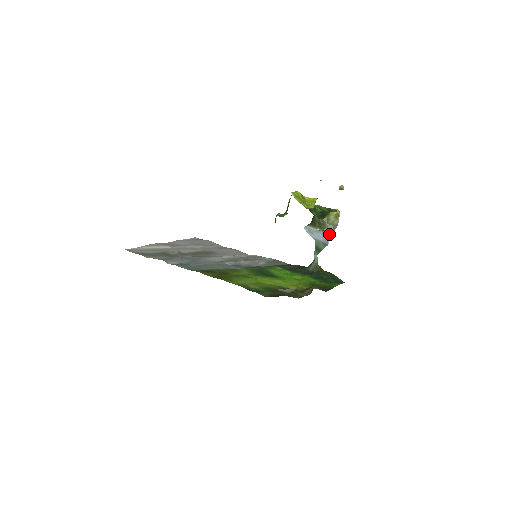
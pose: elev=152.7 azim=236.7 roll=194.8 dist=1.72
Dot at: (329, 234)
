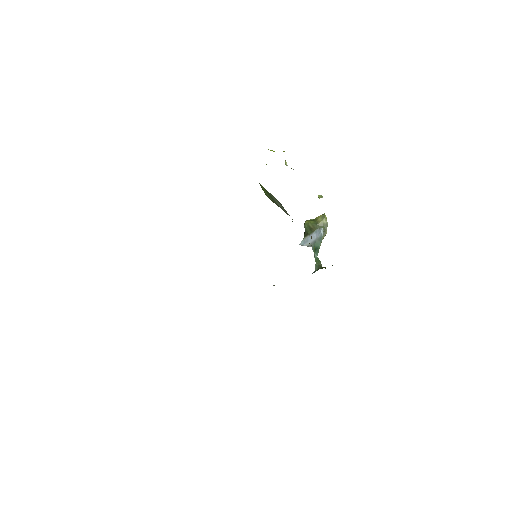
Dot at: occluded
